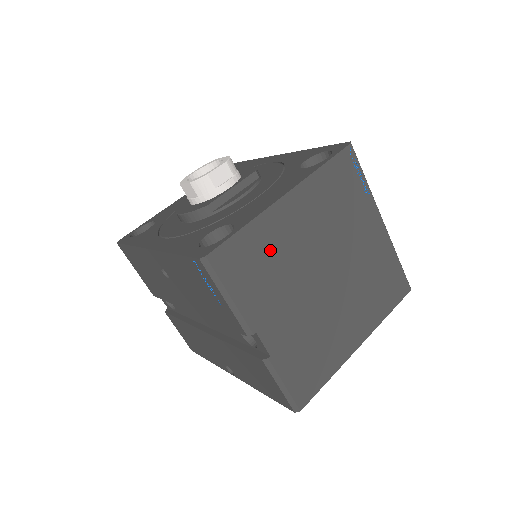
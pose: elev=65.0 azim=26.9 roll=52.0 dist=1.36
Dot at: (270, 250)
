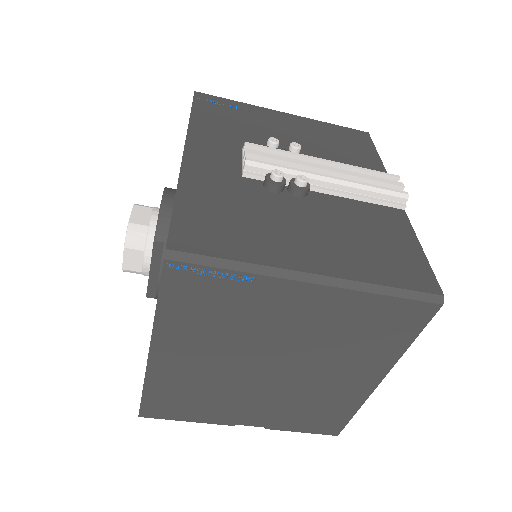
Dot at: (185, 387)
